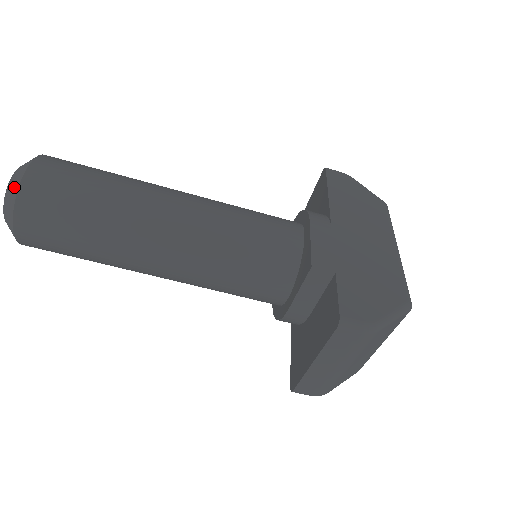
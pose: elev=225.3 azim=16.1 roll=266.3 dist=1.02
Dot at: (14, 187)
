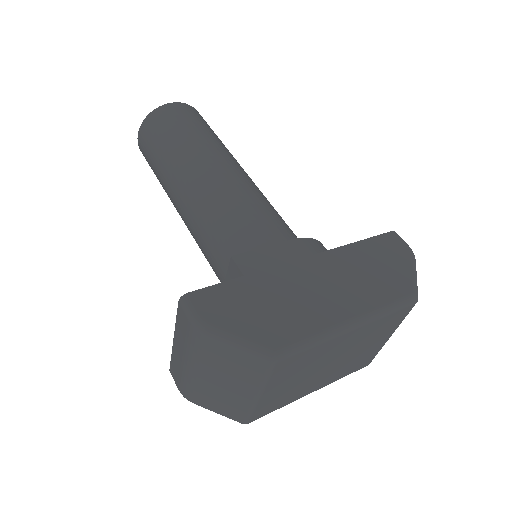
Dot at: (153, 111)
